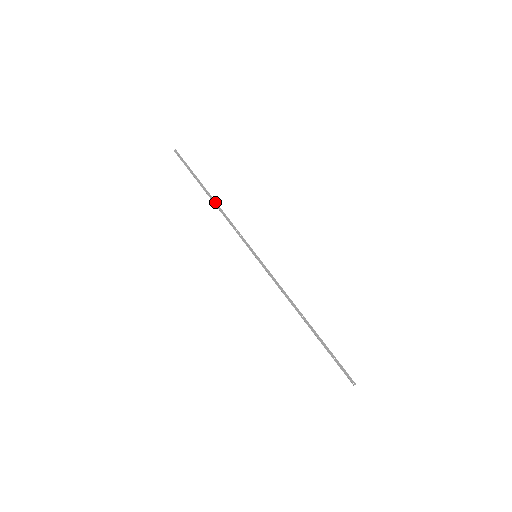
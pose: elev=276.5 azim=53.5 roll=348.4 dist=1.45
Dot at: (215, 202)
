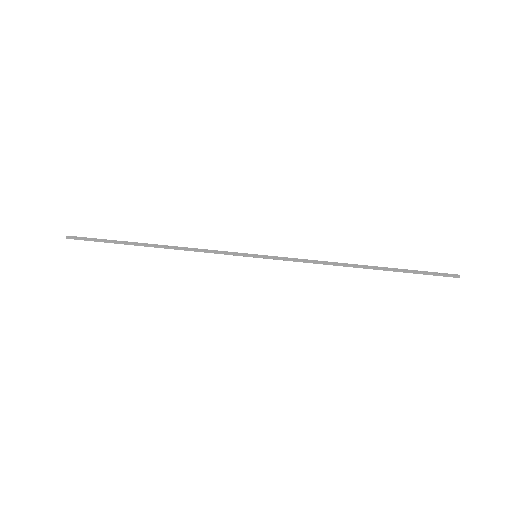
Dot at: (163, 245)
